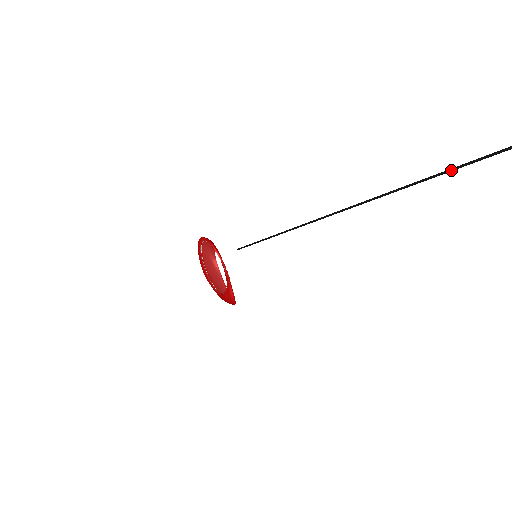
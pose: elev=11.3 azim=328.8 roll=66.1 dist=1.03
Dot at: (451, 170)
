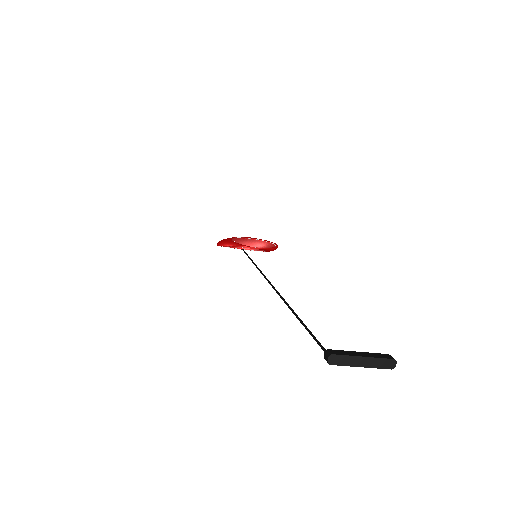
Dot at: (292, 311)
